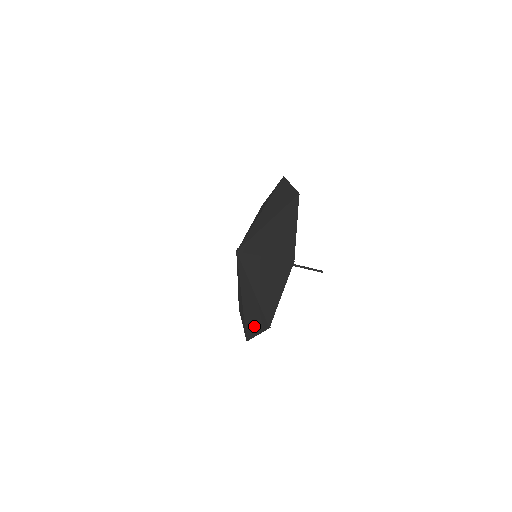
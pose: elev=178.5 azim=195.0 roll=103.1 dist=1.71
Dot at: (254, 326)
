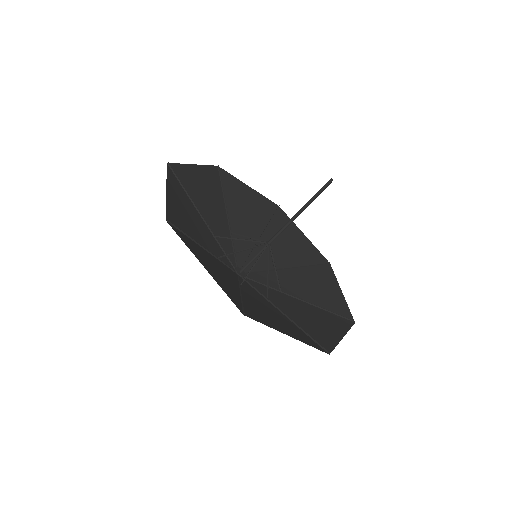
Dot at: (330, 288)
